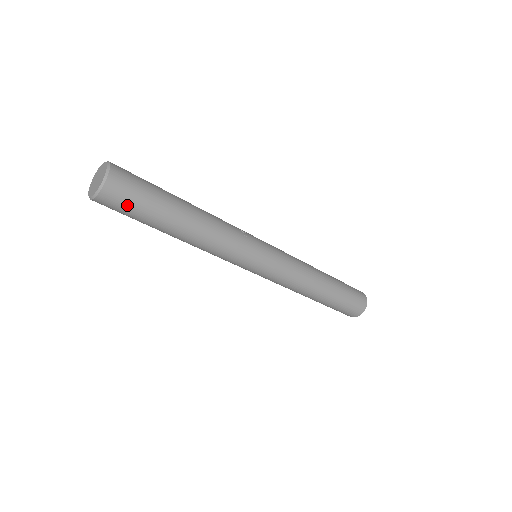
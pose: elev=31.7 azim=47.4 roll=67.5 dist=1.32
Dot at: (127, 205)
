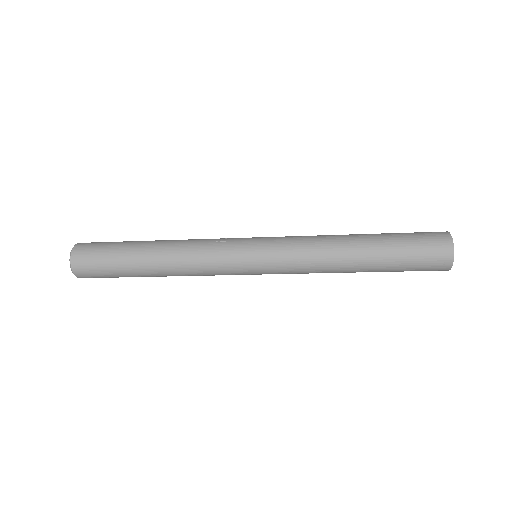
Dot at: (96, 268)
